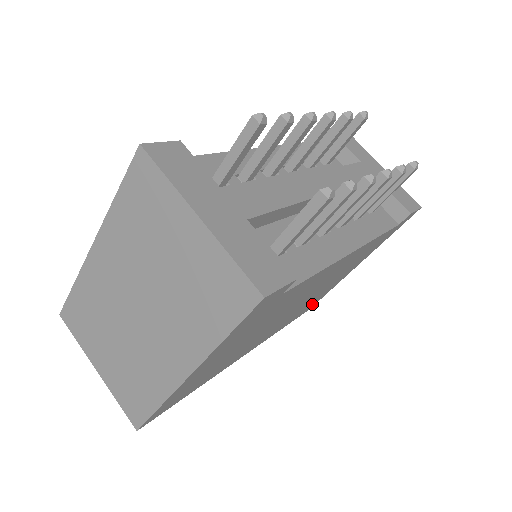
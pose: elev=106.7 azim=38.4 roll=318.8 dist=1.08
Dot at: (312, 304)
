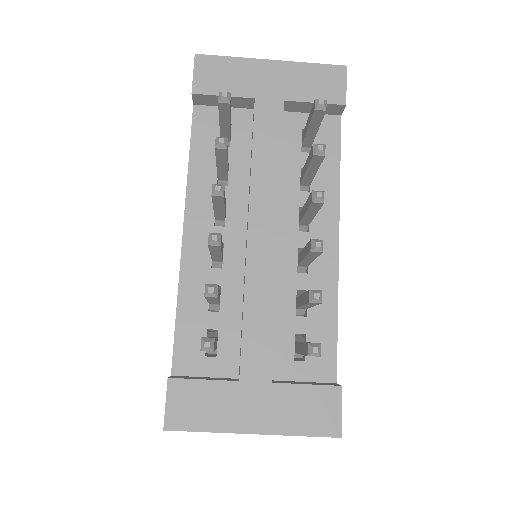
Dot at: occluded
